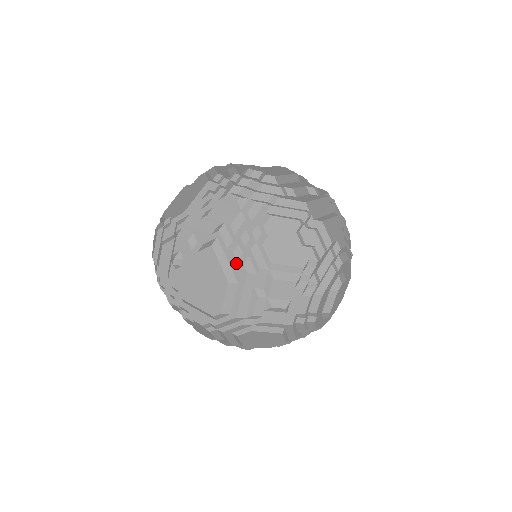
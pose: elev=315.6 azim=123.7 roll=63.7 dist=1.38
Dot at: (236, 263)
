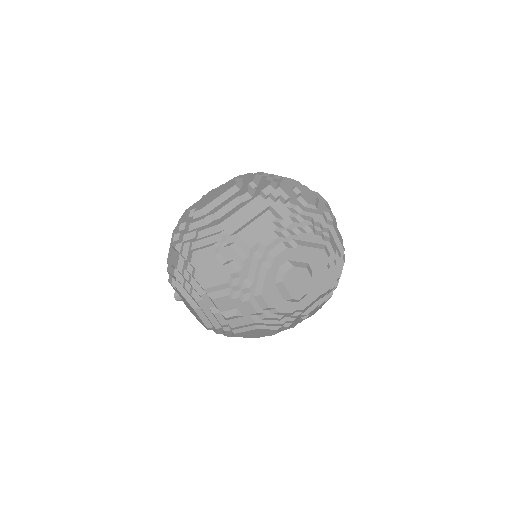
Dot at: (190, 295)
